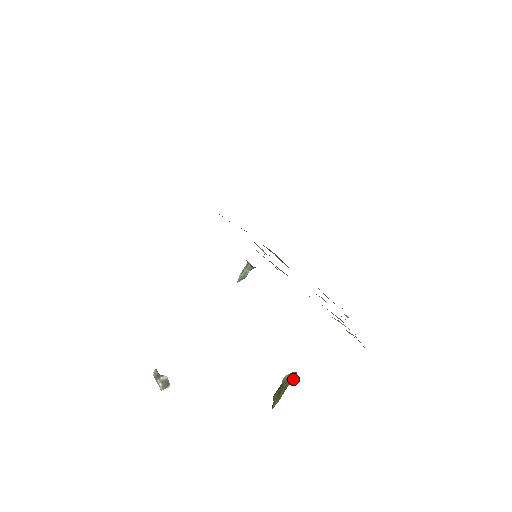
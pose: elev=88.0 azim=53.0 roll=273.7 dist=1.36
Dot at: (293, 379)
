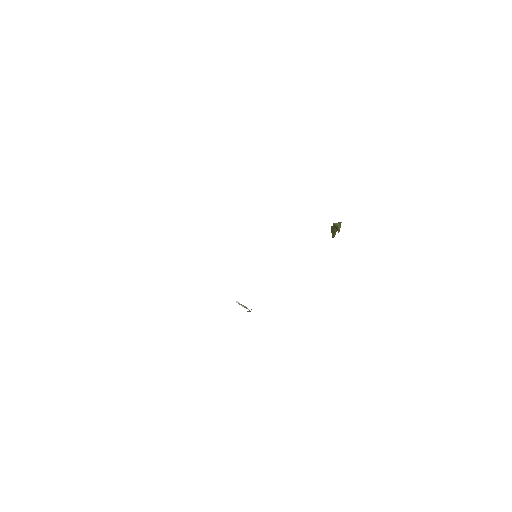
Dot at: (339, 231)
